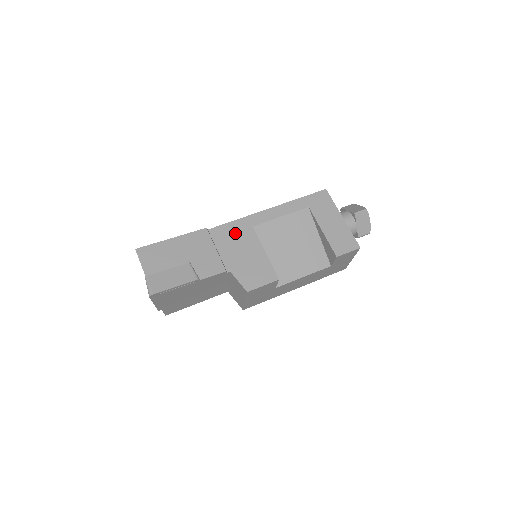
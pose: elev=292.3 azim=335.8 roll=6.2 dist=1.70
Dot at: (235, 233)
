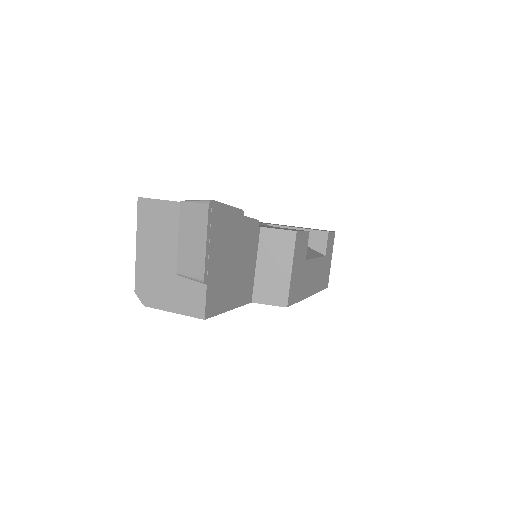
Dot at: occluded
